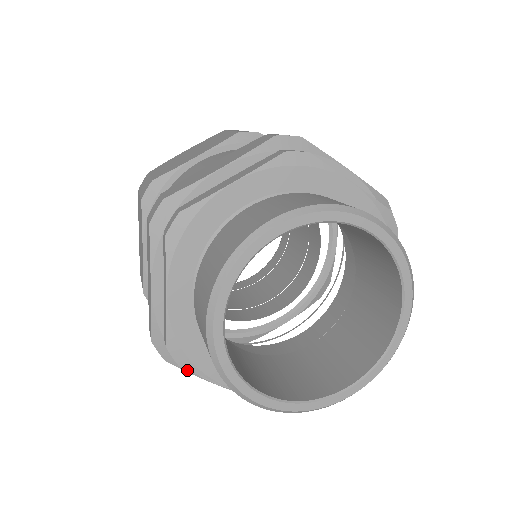
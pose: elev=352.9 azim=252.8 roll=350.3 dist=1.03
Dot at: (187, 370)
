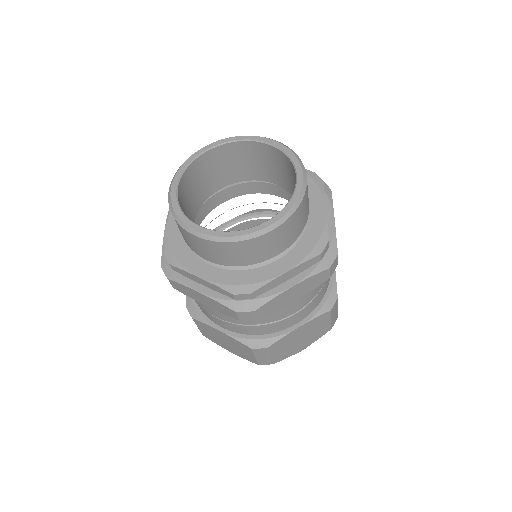
Dot at: (180, 282)
